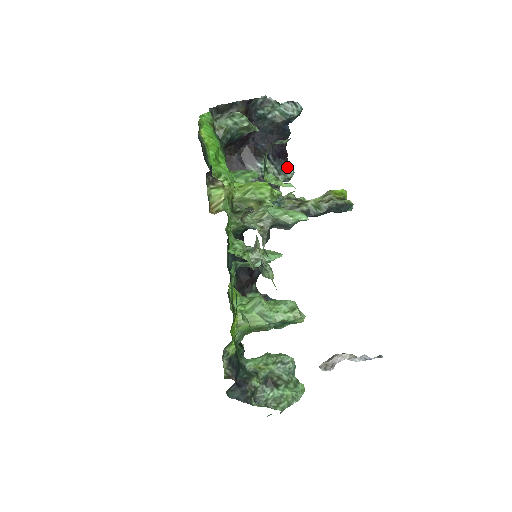
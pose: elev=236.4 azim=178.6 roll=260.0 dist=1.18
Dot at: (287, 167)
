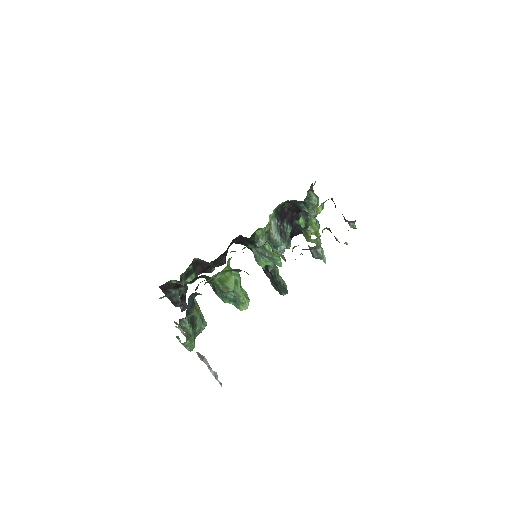
Dot at: (290, 243)
